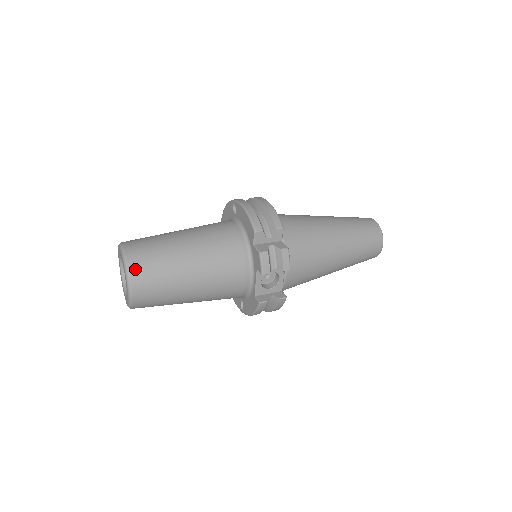
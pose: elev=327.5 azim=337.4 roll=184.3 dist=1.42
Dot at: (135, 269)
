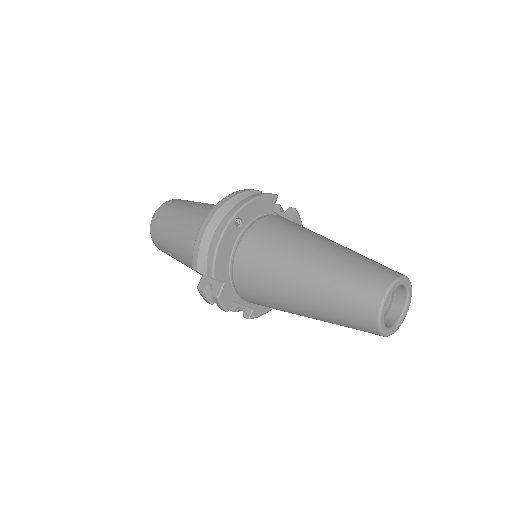
Dot at: (154, 240)
